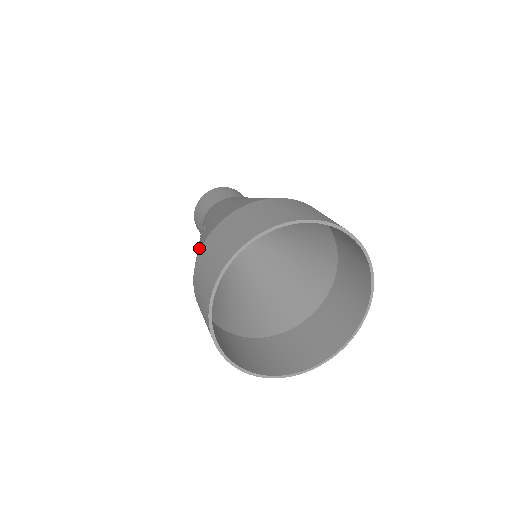
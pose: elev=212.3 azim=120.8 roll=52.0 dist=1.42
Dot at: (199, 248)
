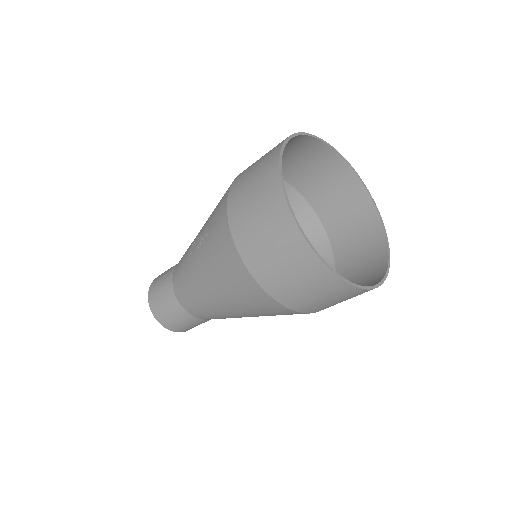
Dot at: (220, 212)
